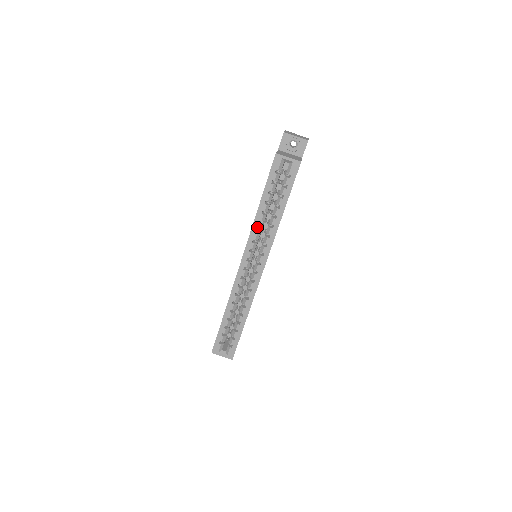
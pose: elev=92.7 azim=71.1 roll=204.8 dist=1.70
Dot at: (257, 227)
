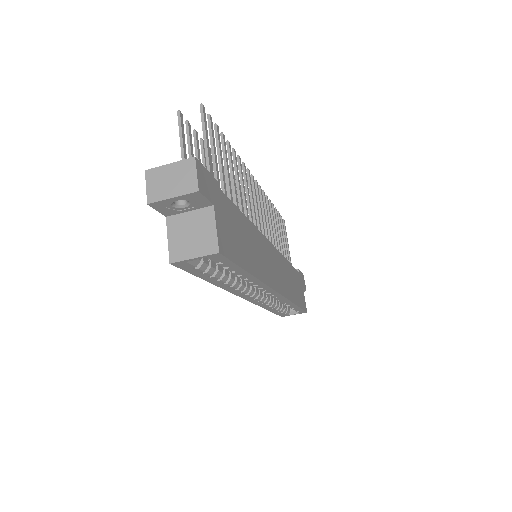
Dot at: (232, 288)
